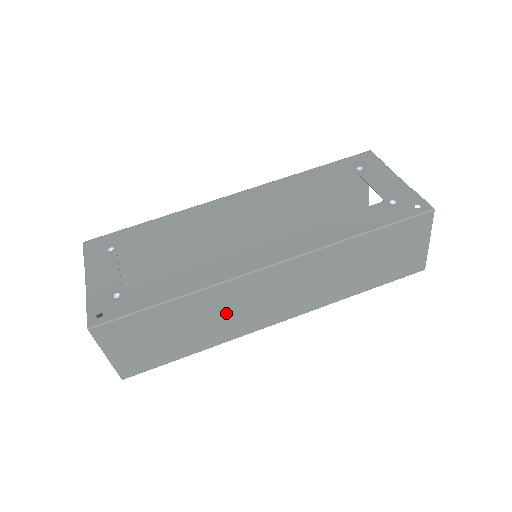
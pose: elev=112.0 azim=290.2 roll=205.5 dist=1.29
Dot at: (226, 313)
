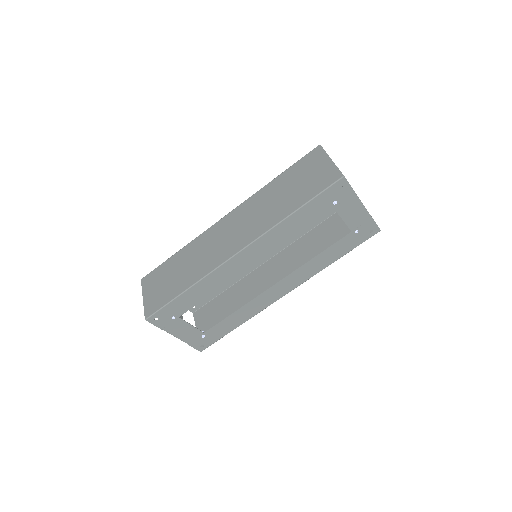
Dot at: (252, 294)
